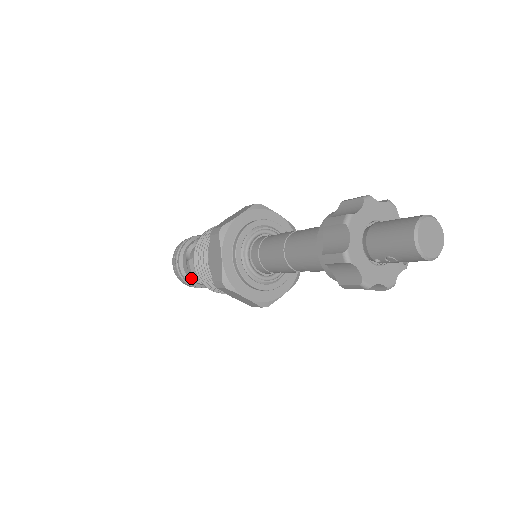
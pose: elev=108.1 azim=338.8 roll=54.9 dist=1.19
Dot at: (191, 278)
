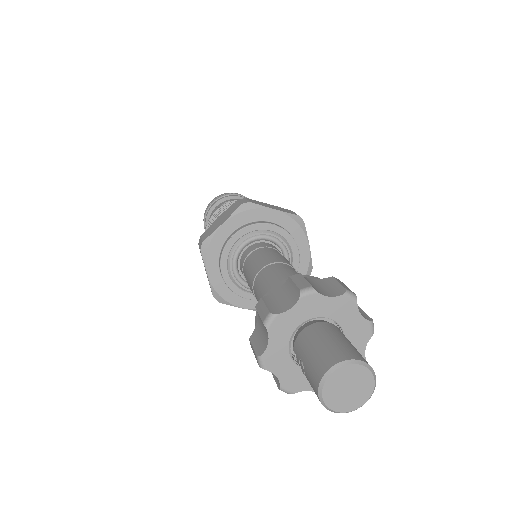
Dot at: occluded
